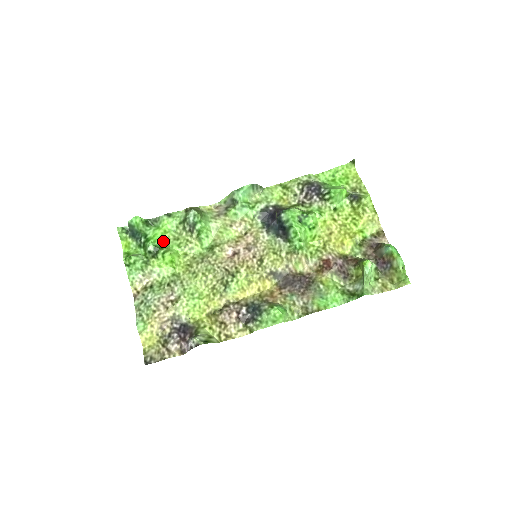
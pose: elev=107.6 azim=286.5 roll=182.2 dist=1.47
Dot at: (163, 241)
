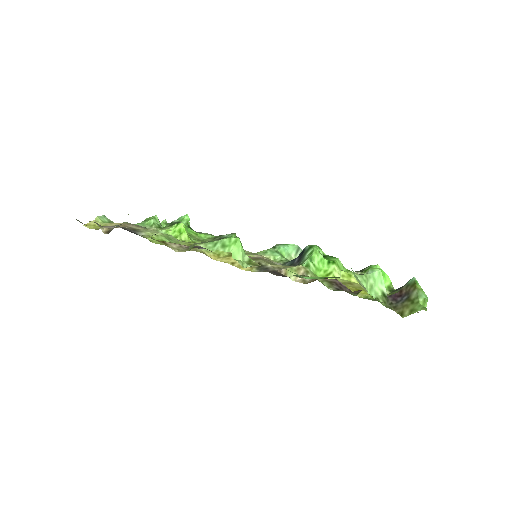
Dot at: (188, 232)
